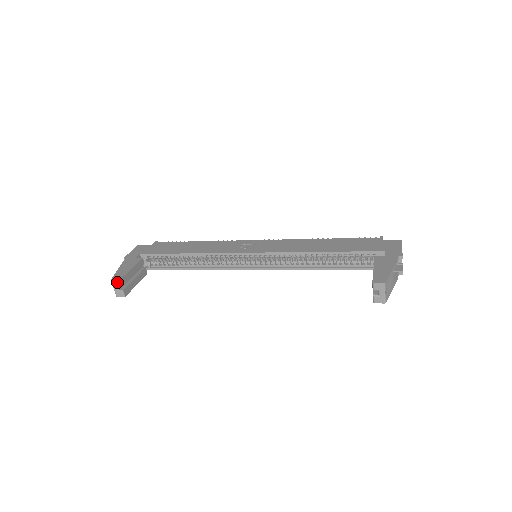
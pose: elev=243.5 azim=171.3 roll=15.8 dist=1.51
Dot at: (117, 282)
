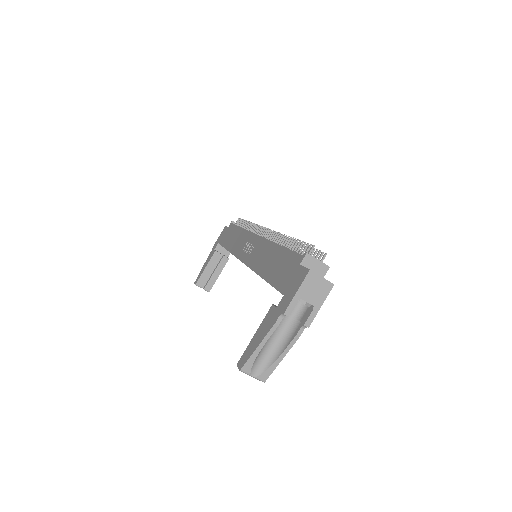
Dot at: (196, 285)
